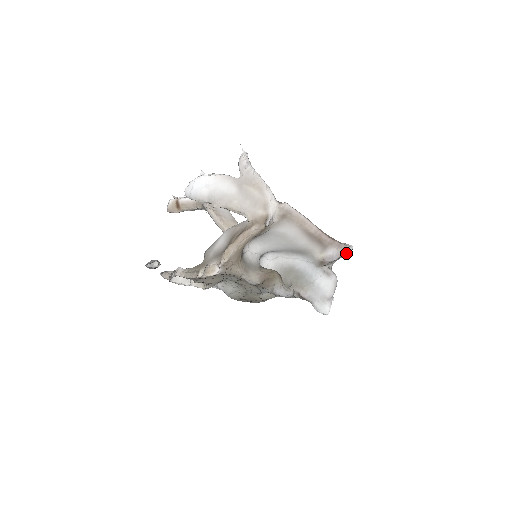
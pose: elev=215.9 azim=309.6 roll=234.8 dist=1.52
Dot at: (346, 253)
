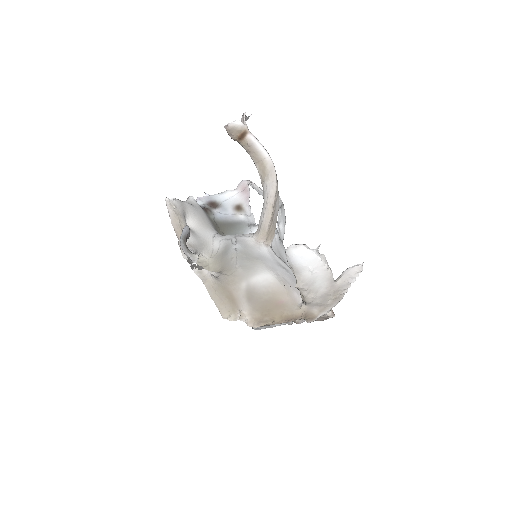
Dot at: occluded
